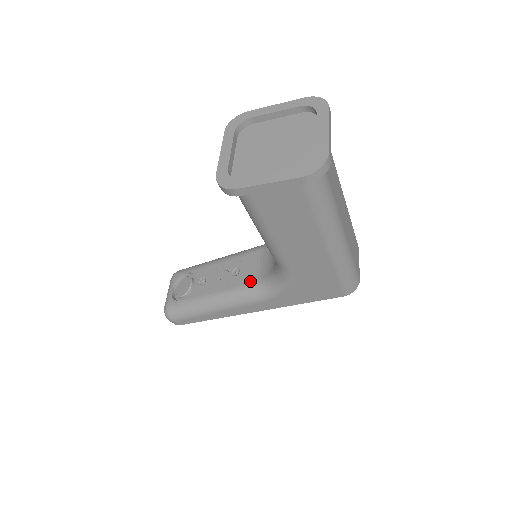
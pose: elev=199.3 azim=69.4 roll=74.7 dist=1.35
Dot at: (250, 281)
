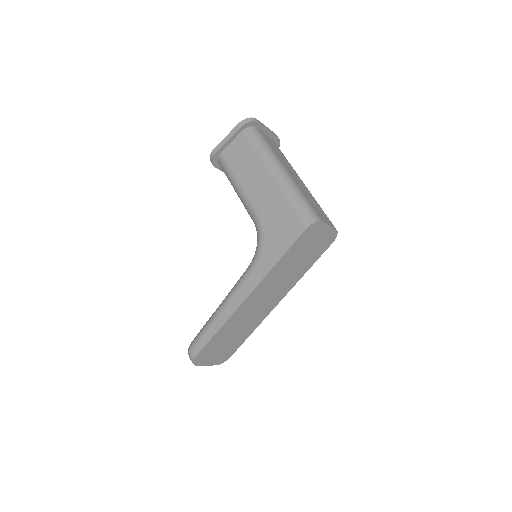
Dot at: occluded
